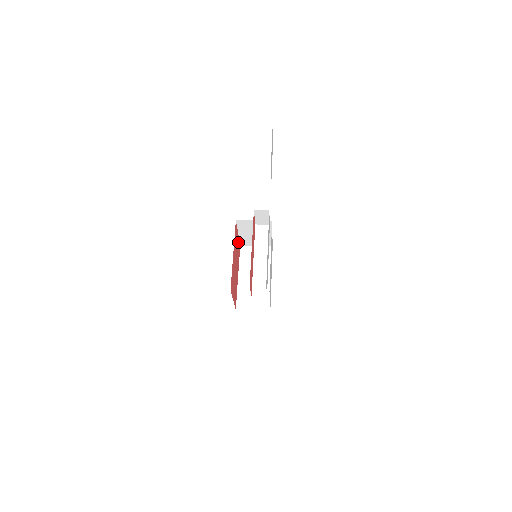
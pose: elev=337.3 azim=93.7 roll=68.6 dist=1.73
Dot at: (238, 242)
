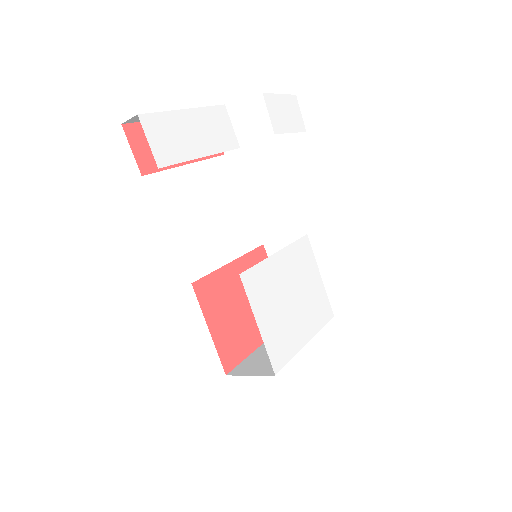
Dot at: occluded
